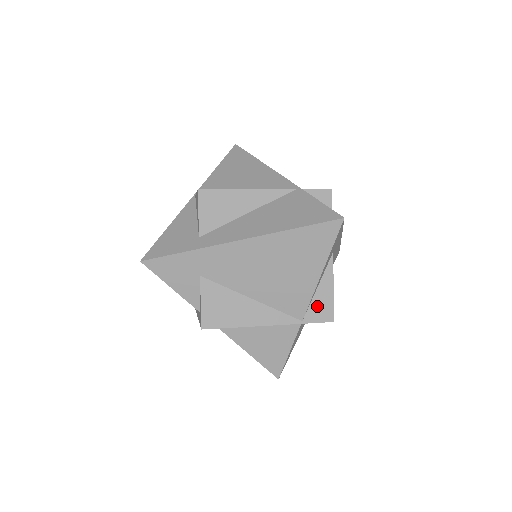
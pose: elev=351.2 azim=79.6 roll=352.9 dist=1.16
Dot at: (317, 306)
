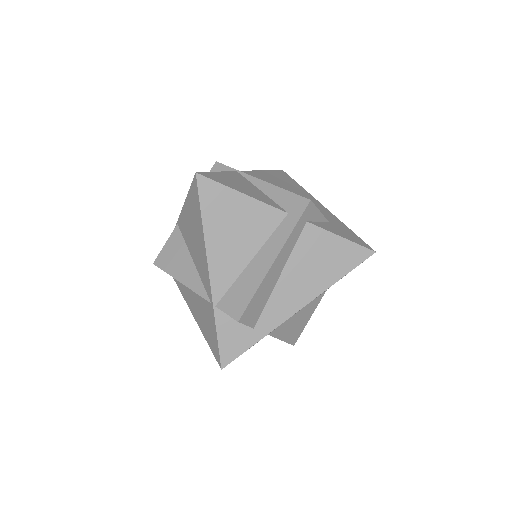
Dot at: occluded
